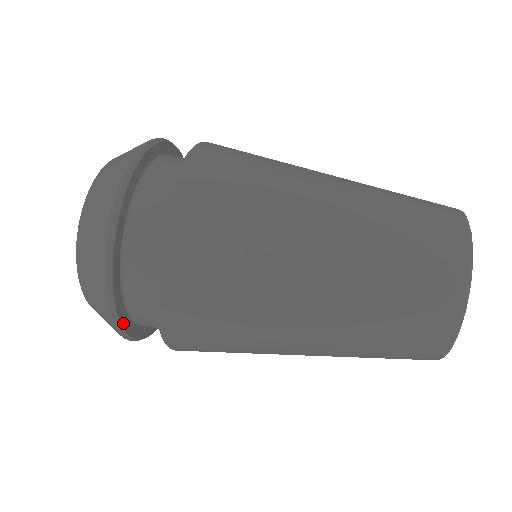
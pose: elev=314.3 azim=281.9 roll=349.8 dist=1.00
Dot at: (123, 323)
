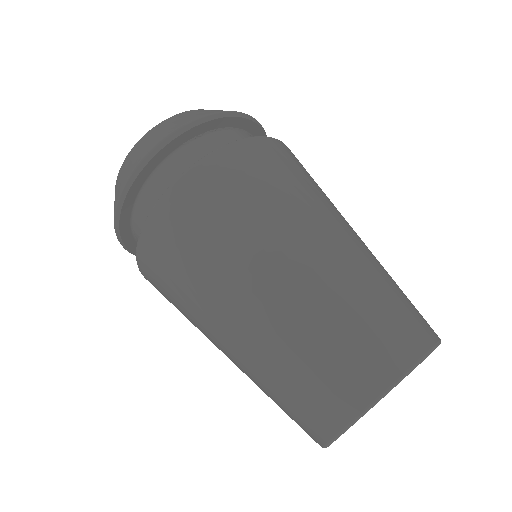
Dot at: (125, 240)
